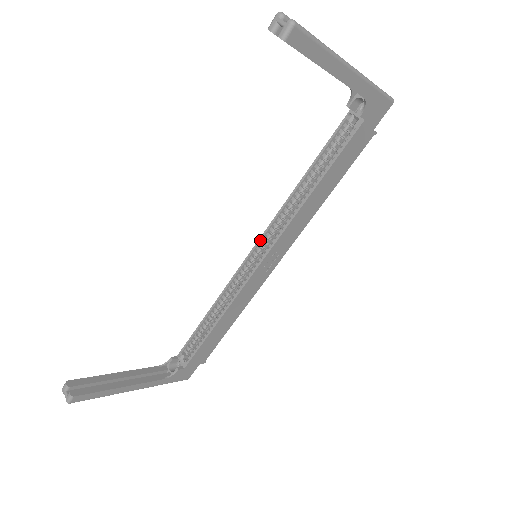
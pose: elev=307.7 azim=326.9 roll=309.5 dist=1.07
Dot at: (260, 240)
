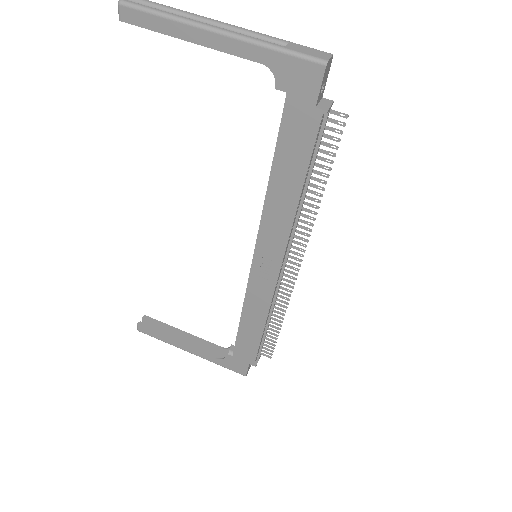
Dot at: occluded
